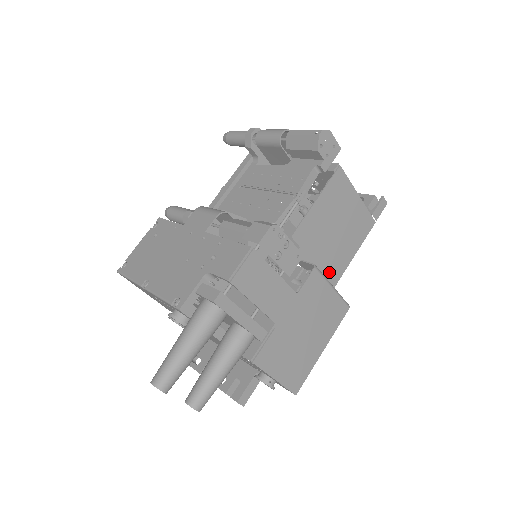
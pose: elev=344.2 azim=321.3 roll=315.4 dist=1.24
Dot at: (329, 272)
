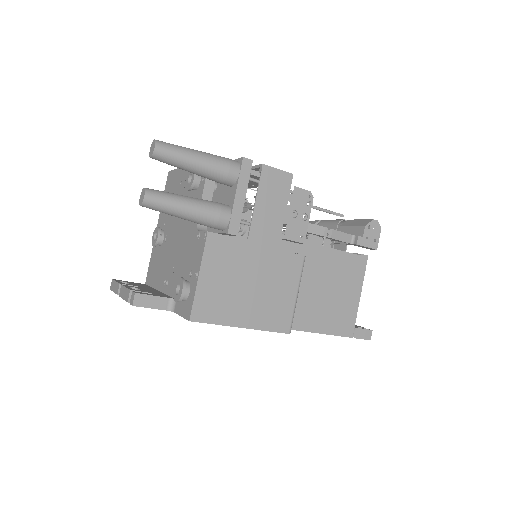
Dot at: (295, 310)
